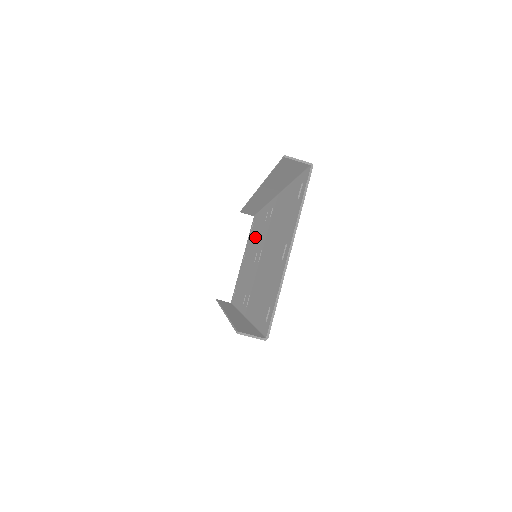
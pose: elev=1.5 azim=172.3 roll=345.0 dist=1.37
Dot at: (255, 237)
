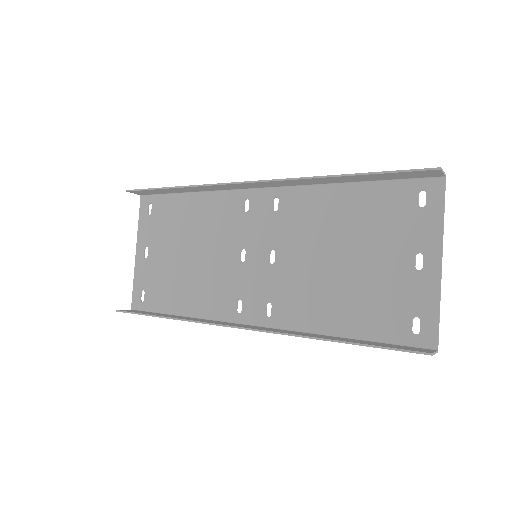
Dot at: (200, 228)
